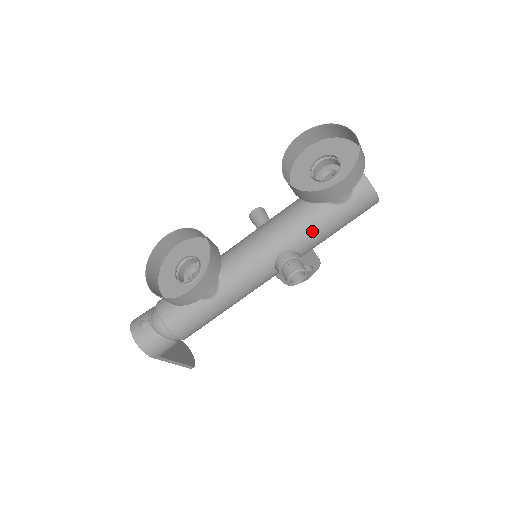
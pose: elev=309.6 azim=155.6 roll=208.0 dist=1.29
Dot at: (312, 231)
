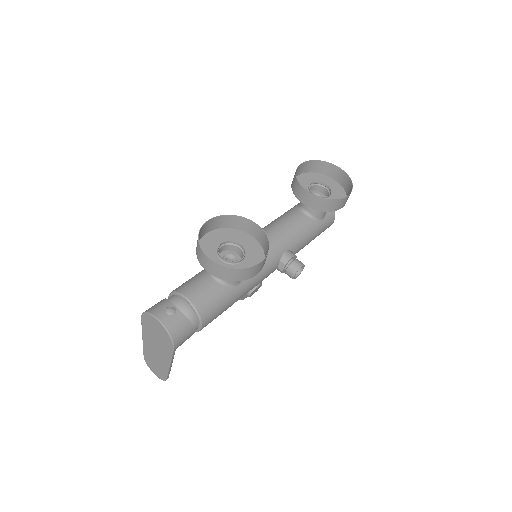
Dot at: (304, 237)
